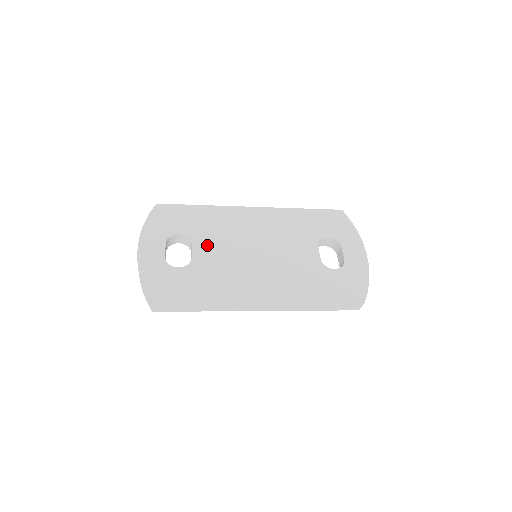
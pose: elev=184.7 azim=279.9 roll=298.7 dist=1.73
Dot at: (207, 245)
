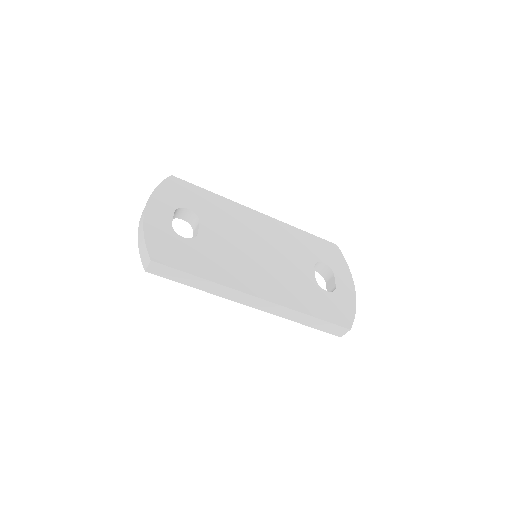
Dot at: (214, 228)
